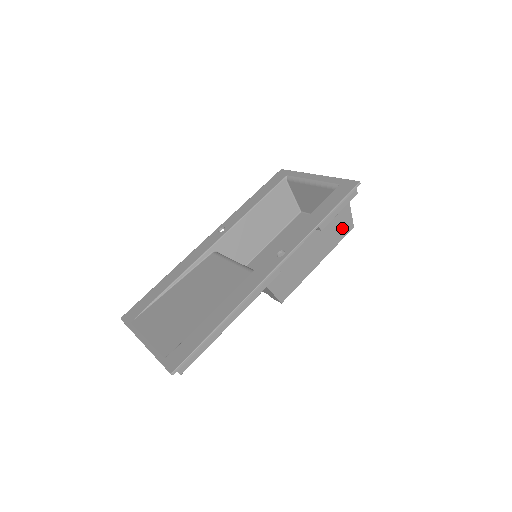
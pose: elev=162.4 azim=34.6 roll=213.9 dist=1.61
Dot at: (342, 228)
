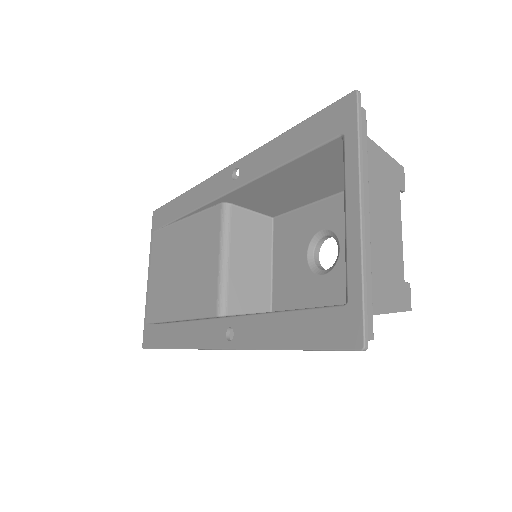
Dot at: occluded
